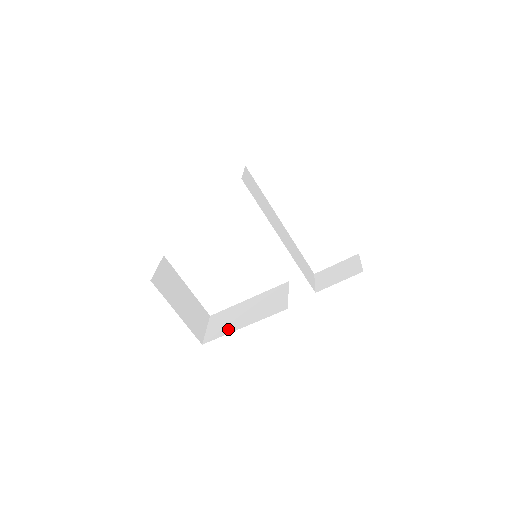
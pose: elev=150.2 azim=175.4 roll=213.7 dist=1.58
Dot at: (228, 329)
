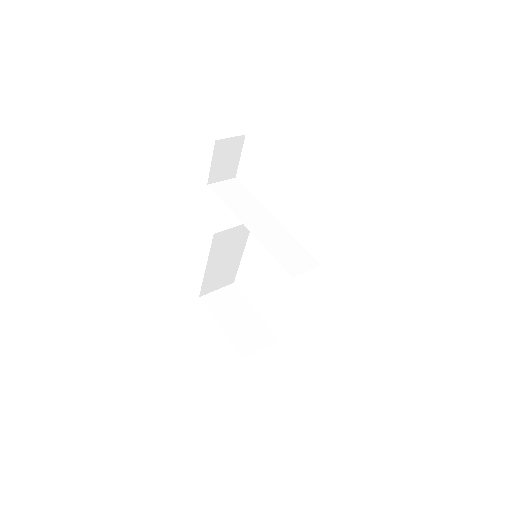
Dot at: occluded
